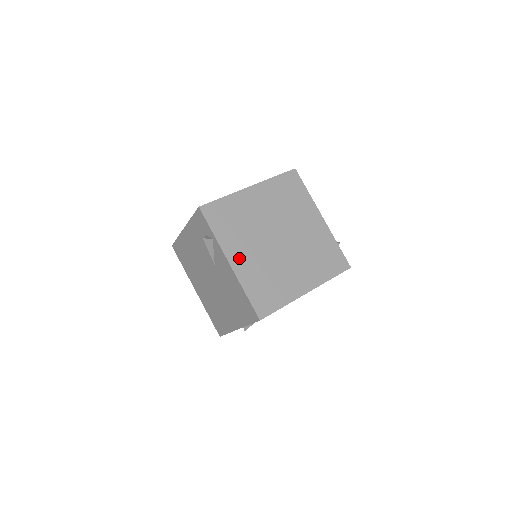
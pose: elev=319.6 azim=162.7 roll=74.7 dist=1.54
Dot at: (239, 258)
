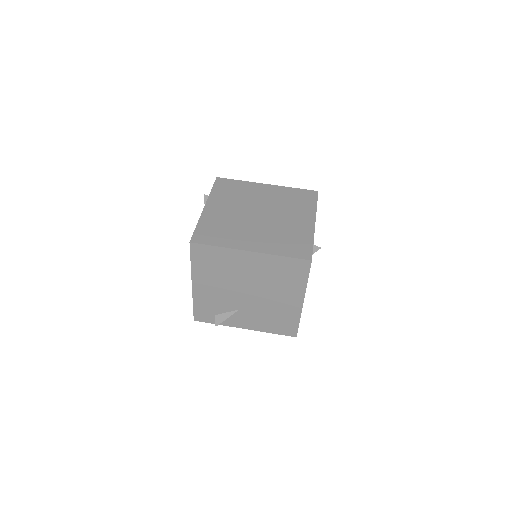
Dot at: (215, 208)
